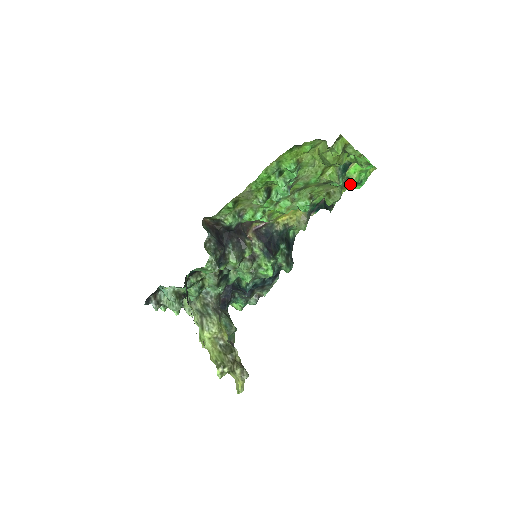
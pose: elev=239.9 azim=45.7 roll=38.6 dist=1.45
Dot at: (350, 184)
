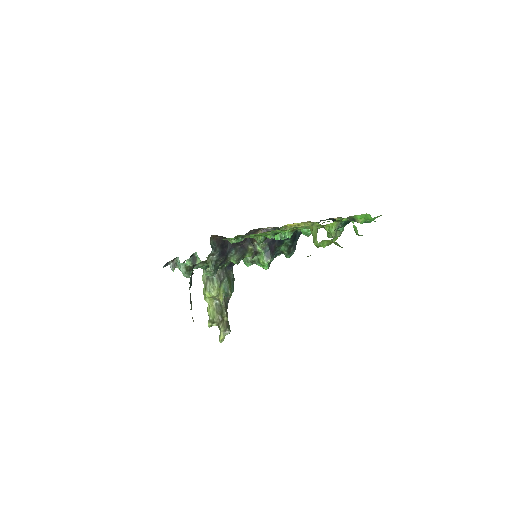
Dot at: occluded
